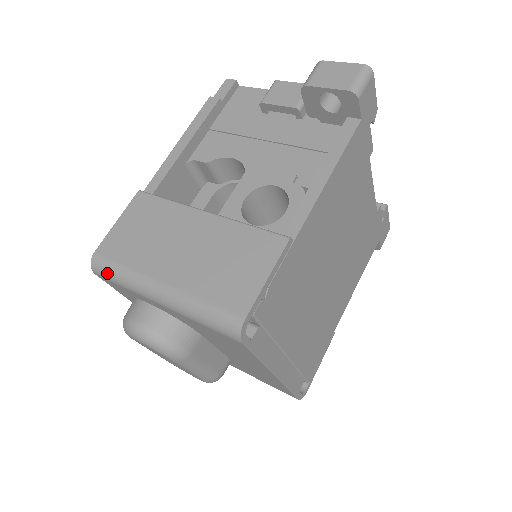
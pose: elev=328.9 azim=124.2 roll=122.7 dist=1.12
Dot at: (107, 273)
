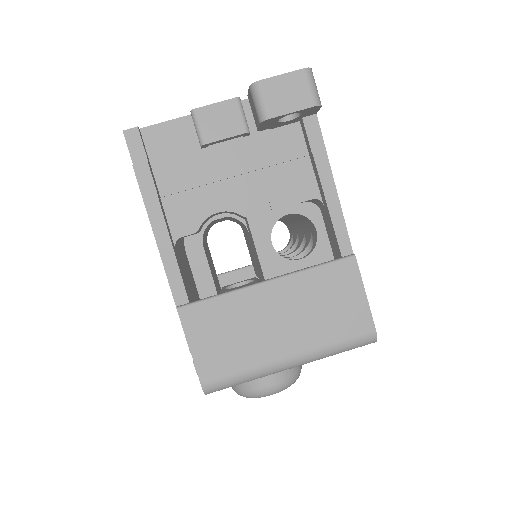
Dot at: (228, 387)
